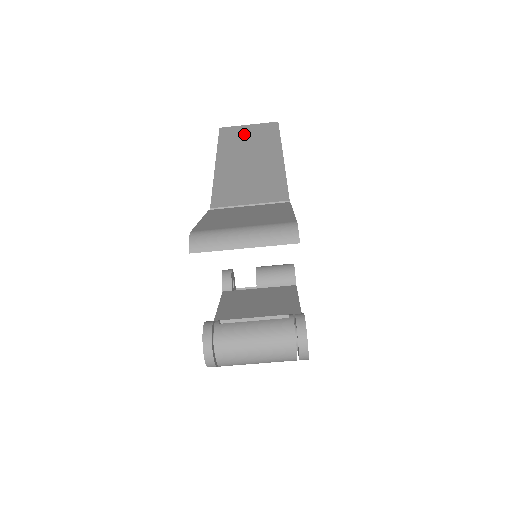
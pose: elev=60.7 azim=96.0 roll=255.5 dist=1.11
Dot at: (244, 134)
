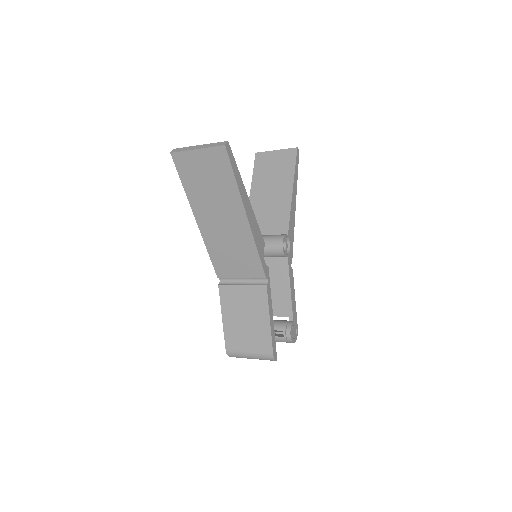
Dot at: (200, 172)
